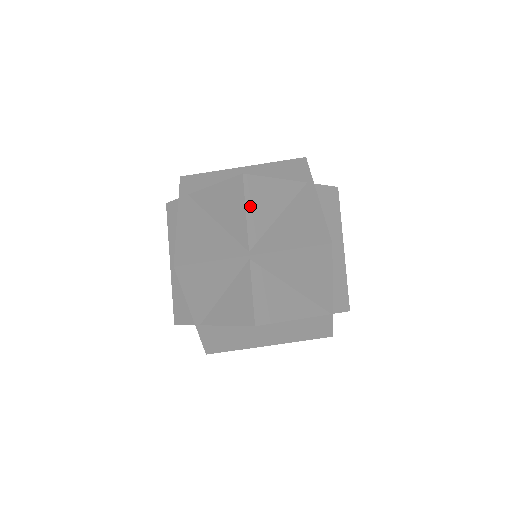
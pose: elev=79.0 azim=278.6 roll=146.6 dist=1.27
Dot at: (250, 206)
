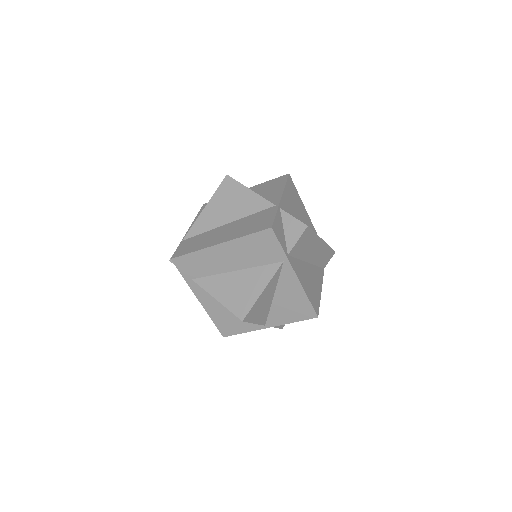
Dot at: (255, 319)
